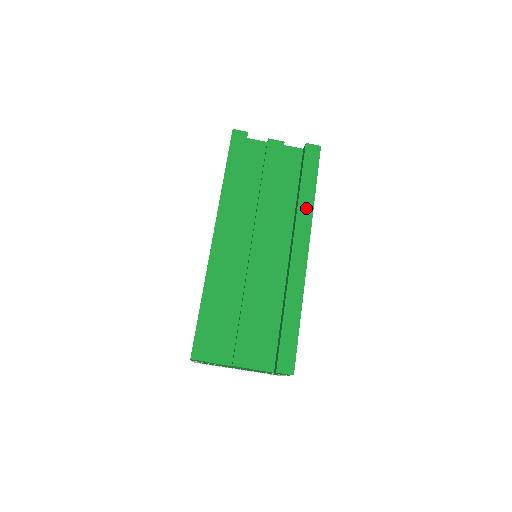
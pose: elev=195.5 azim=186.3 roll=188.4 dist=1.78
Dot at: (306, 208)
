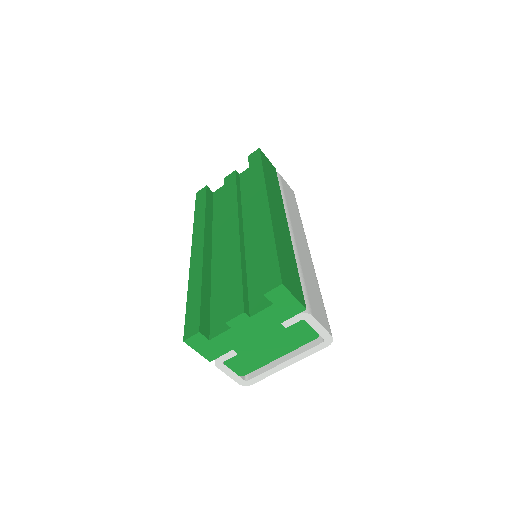
Dot at: (258, 182)
